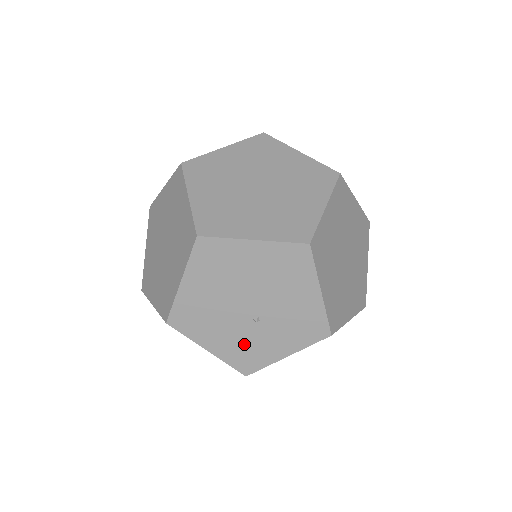
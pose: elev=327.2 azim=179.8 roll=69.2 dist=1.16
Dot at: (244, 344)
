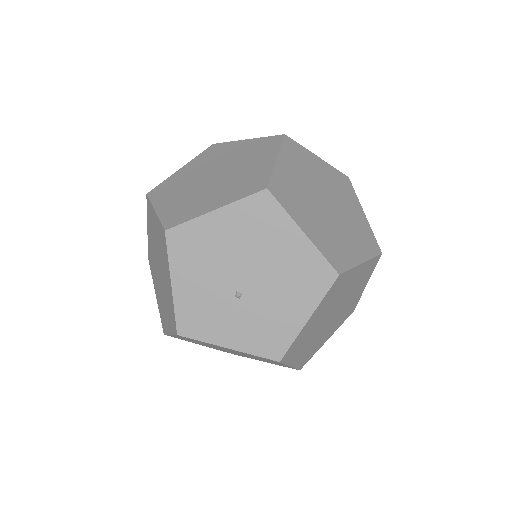
Dot at: (206, 306)
